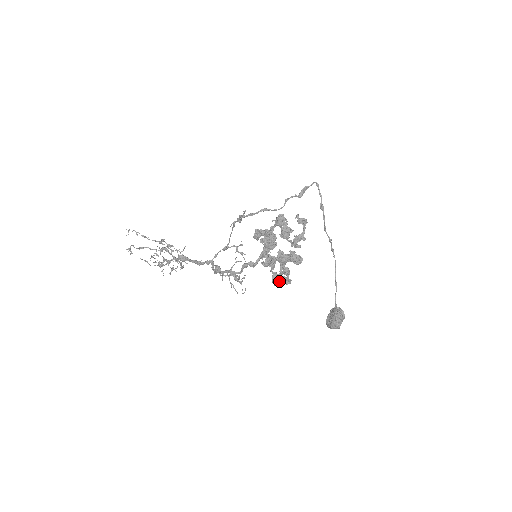
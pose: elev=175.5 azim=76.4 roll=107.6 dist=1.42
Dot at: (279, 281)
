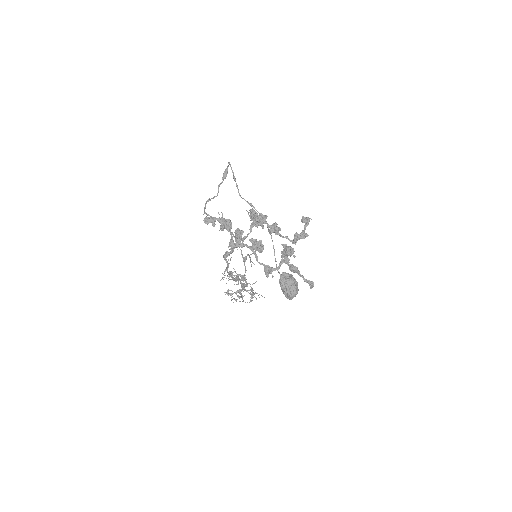
Dot at: (270, 272)
